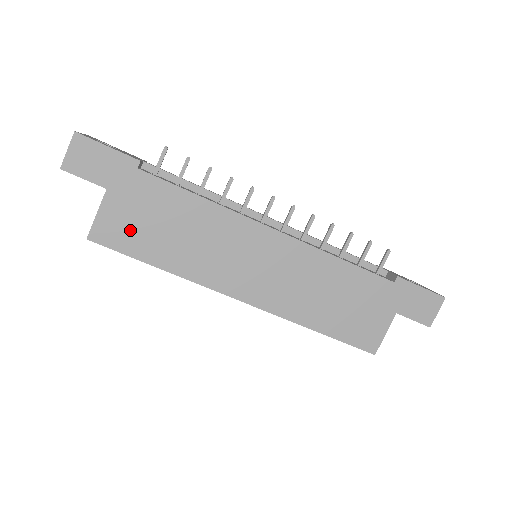
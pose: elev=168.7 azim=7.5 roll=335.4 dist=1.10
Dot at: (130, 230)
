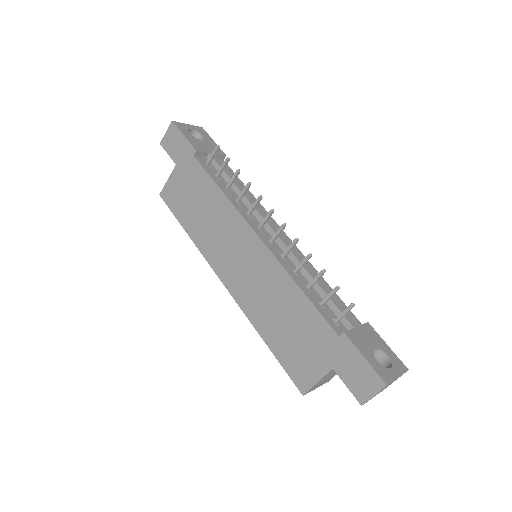
Dot at: (179, 198)
